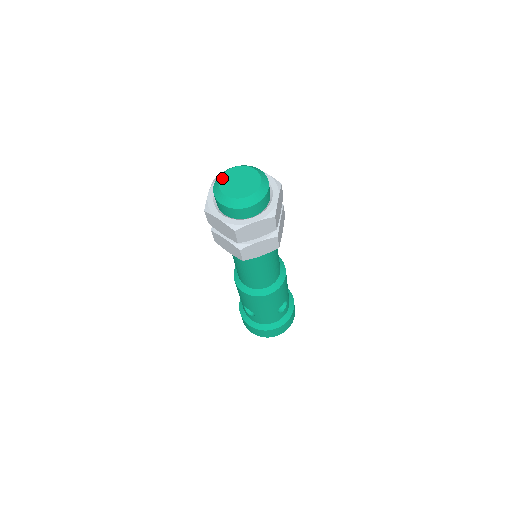
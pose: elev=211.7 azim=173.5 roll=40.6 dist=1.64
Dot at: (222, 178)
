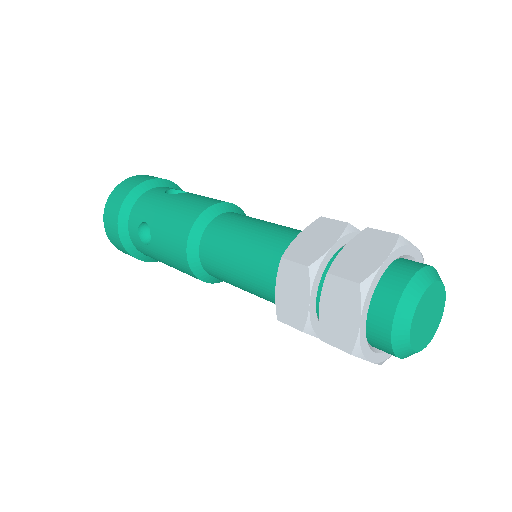
Dot at: (429, 290)
